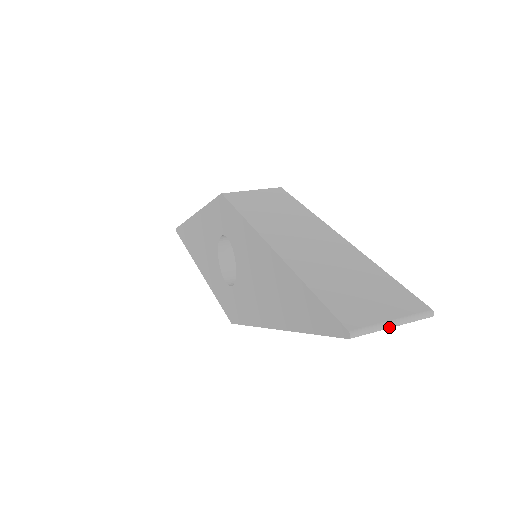
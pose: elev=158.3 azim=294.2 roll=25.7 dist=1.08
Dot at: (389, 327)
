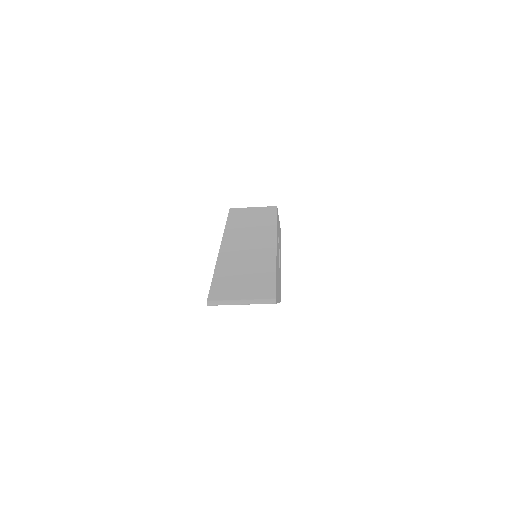
Dot at: (237, 304)
